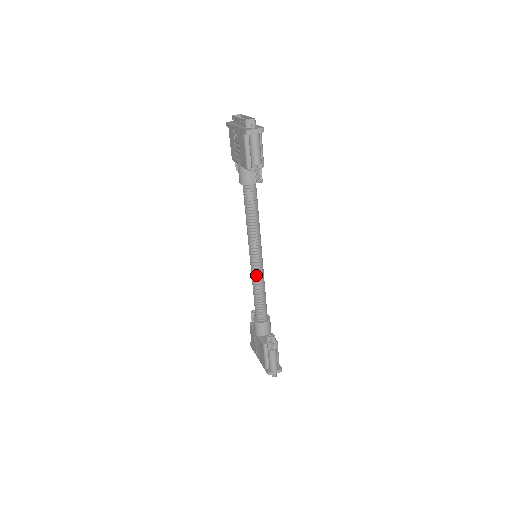
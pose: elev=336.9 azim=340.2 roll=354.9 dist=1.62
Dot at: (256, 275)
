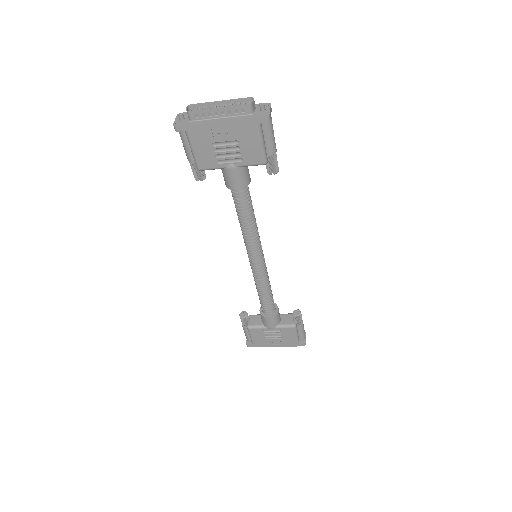
Dot at: (265, 273)
